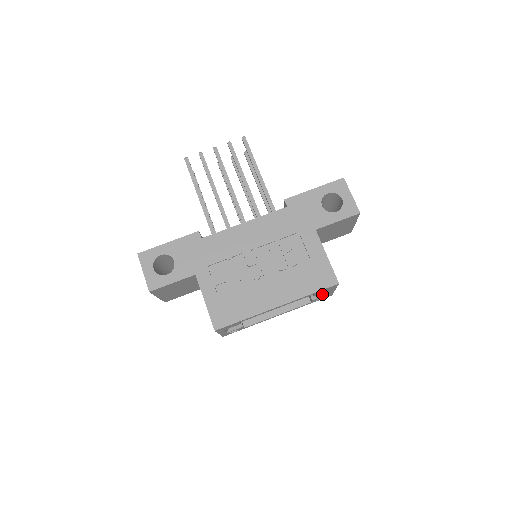
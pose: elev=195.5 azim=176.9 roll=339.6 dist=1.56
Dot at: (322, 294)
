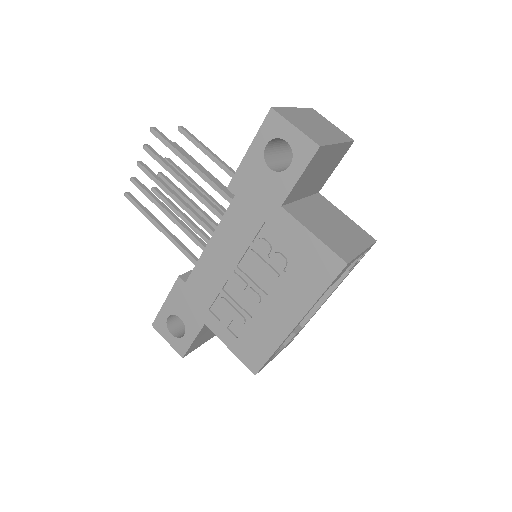
Dot at: occluded
